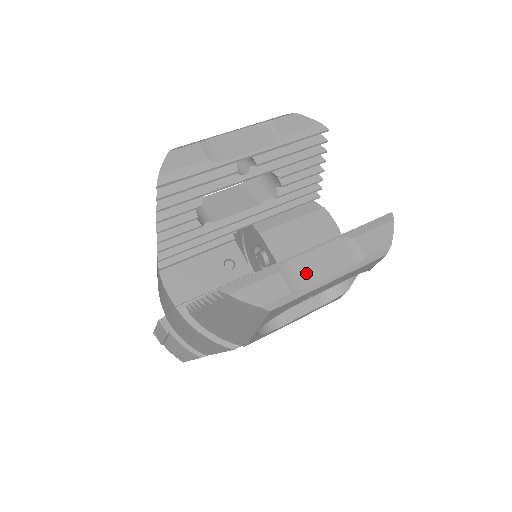
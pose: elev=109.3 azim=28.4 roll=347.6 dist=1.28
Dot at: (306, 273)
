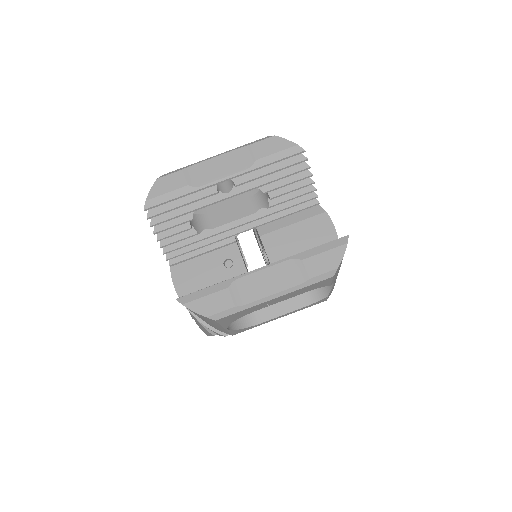
Dot at: (251, 290)
